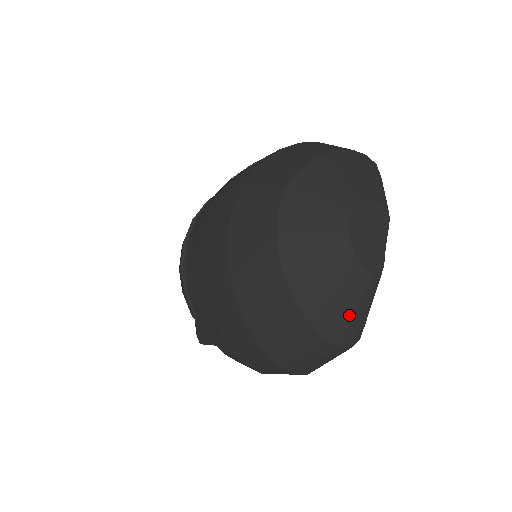
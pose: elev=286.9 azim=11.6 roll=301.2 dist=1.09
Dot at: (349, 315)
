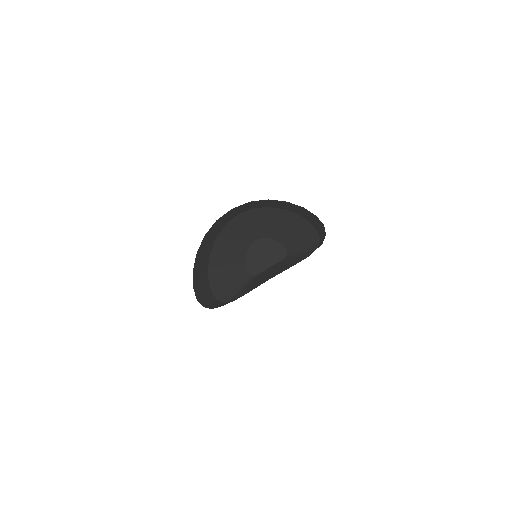
Dot at: (226, 282)
